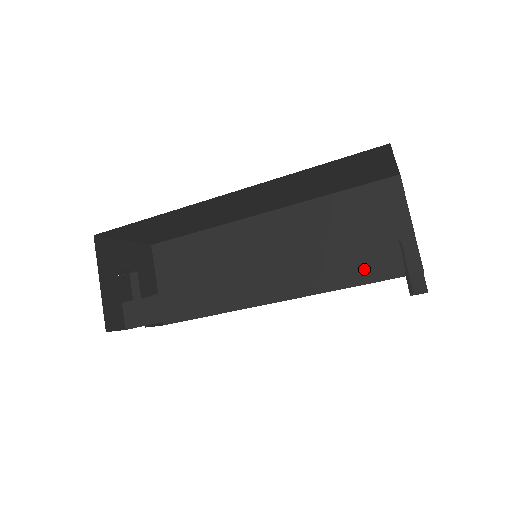
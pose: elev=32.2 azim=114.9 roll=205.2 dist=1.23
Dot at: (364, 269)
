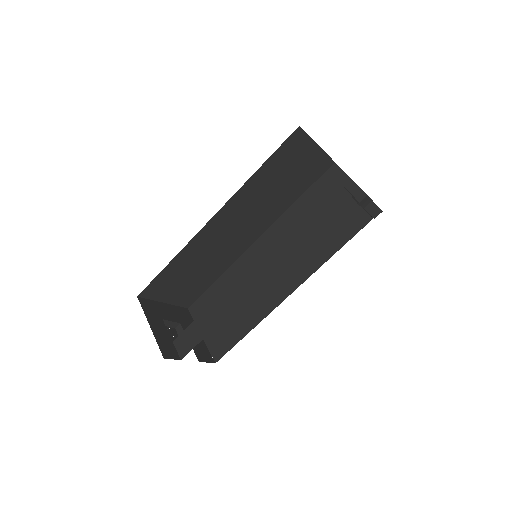
Dot at: (325, 212)
